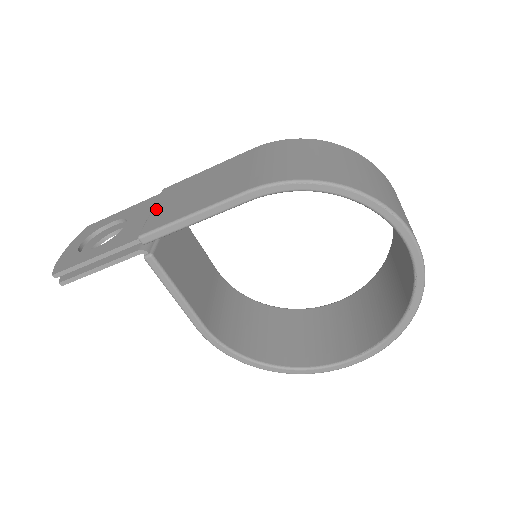
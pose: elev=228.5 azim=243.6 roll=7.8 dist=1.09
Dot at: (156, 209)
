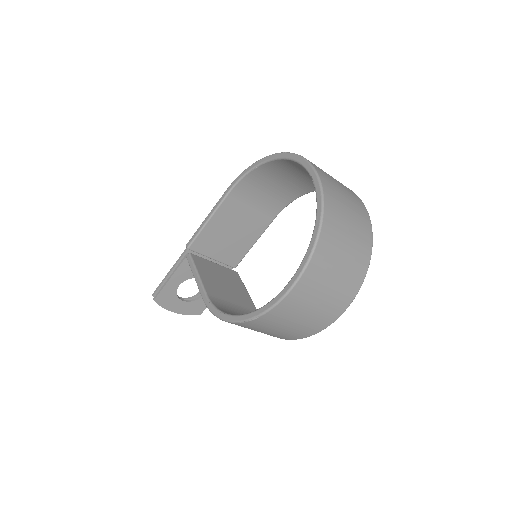
Dot at: occluded
